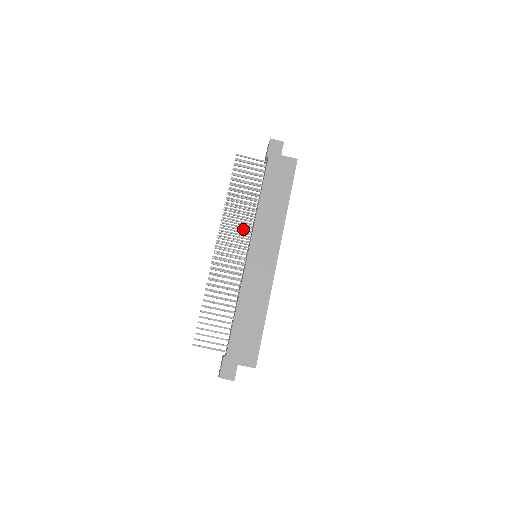
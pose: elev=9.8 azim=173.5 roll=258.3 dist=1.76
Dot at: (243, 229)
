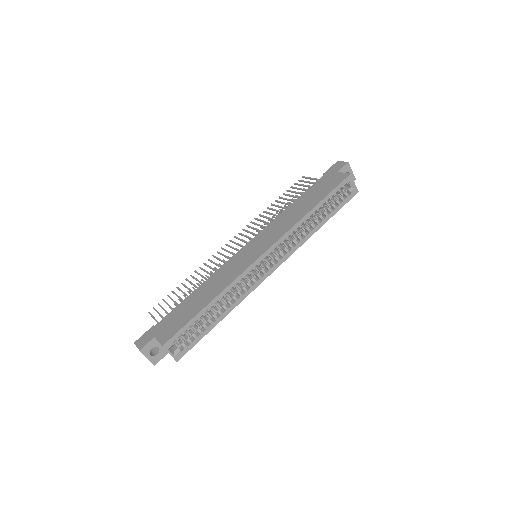
Dot at: (260, 230)
